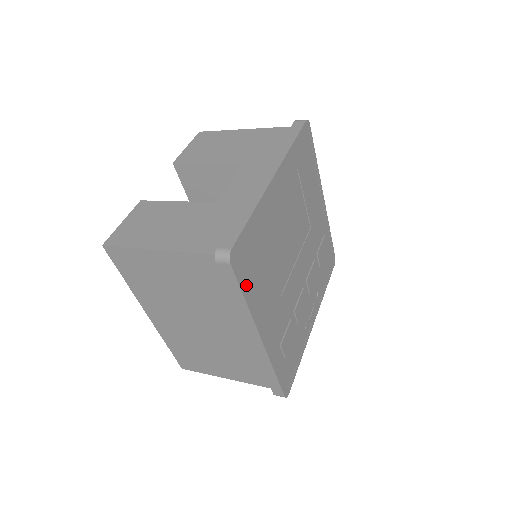
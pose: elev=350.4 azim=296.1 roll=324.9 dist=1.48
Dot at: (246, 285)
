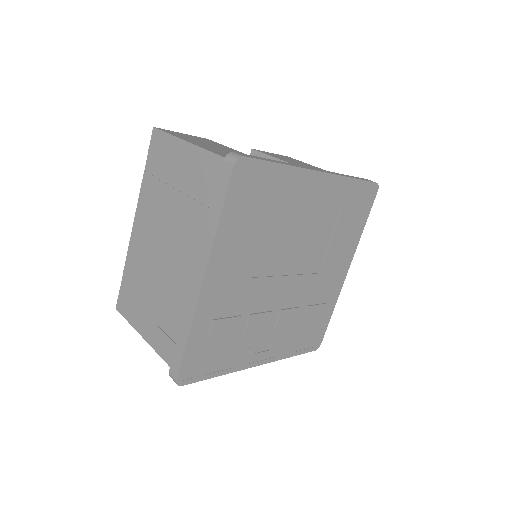
Dot at: (231, 207)
